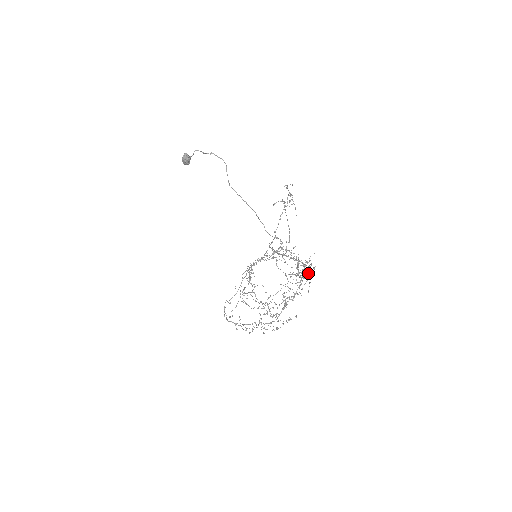
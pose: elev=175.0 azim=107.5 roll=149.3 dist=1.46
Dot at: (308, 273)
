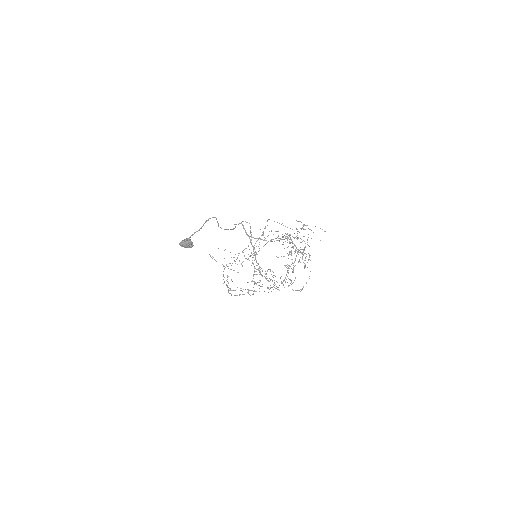
Dot at: occluded
